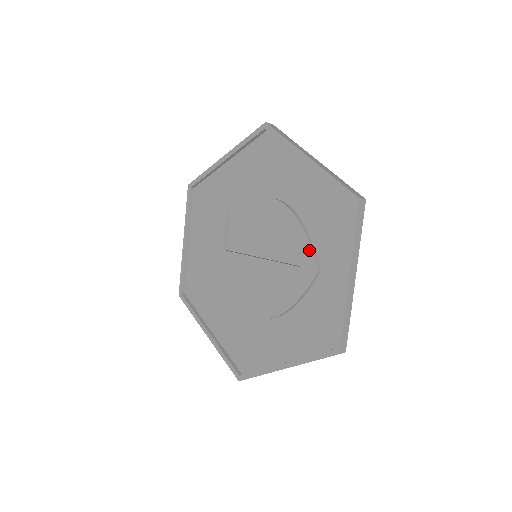
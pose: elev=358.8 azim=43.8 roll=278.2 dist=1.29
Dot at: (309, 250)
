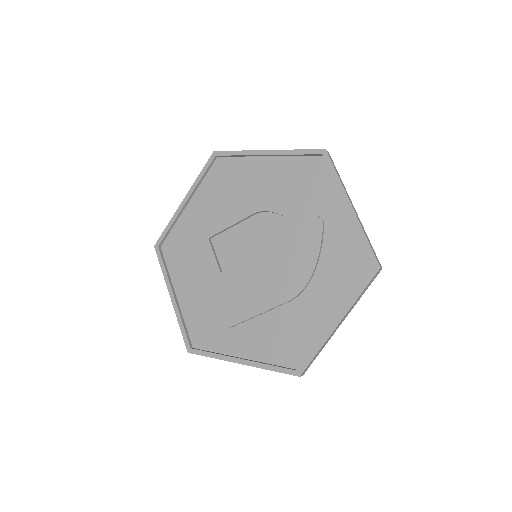
Dot at: (306, 211)
